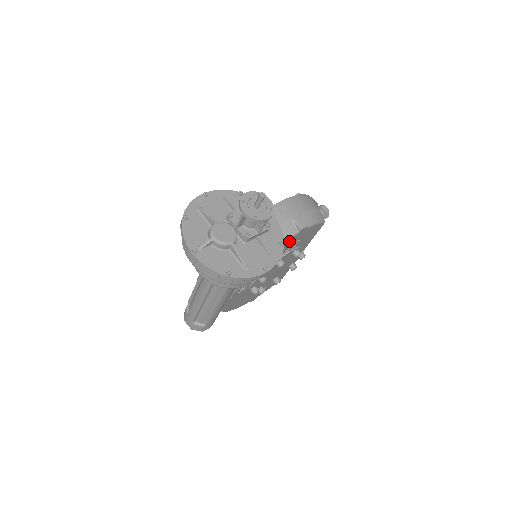
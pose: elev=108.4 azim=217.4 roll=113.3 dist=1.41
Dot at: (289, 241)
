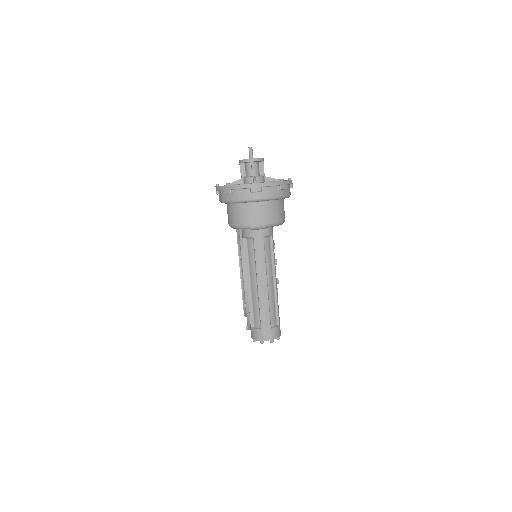
Dot at: occluded
